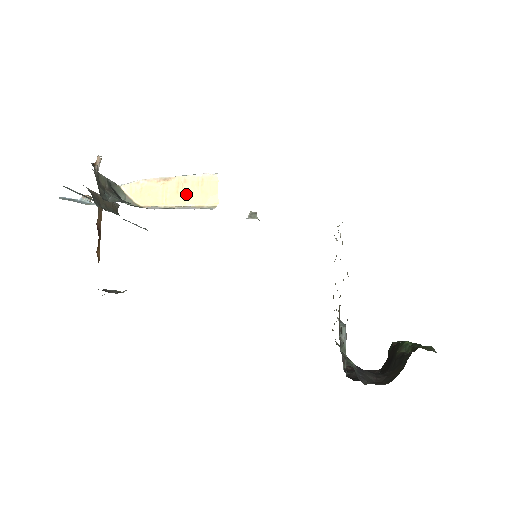
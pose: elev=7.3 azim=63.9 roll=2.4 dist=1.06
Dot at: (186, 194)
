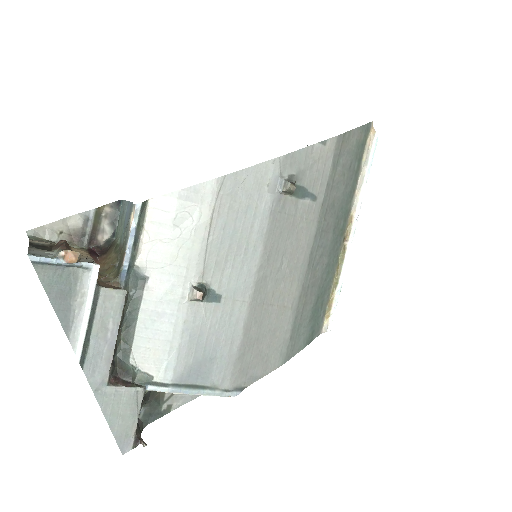
Dot at: occluded
